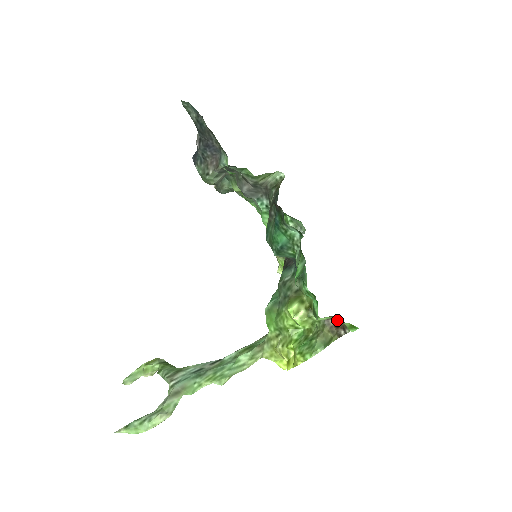
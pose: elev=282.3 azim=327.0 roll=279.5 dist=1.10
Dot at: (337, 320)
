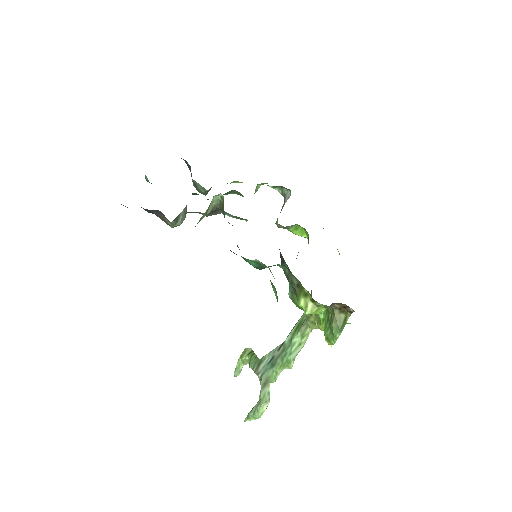
Dot at: (340, 304)
